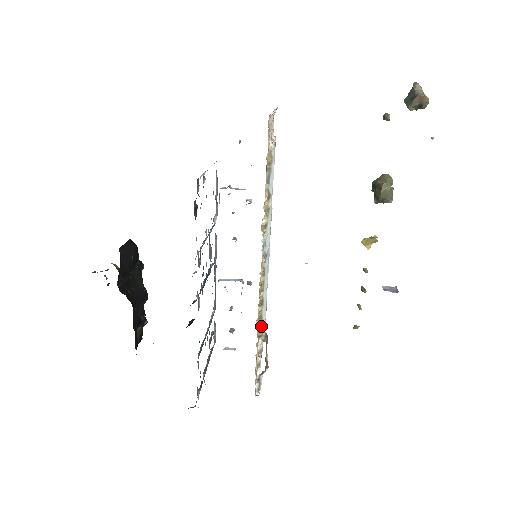
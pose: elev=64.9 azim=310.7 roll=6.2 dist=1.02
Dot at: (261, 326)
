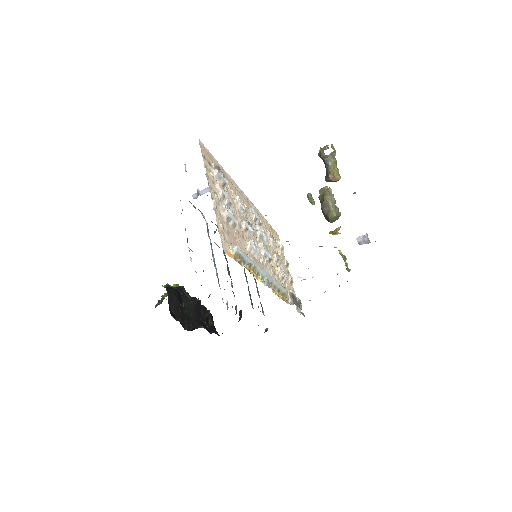
Dot at: (285, 295)
